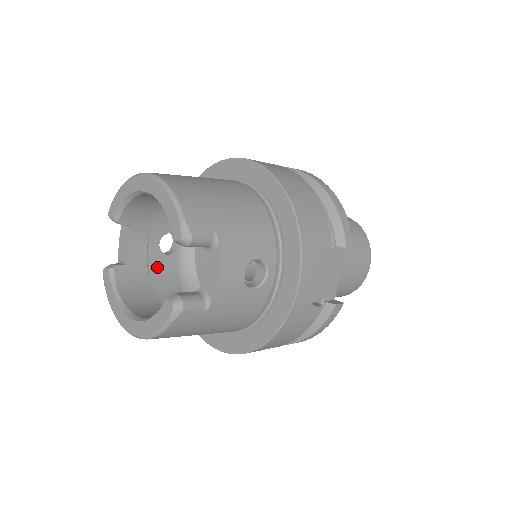
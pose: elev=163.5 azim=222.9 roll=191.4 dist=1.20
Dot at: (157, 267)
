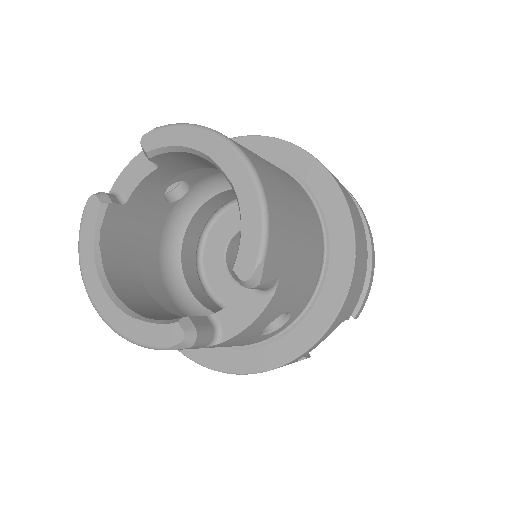
Dot at: (149, 212)
